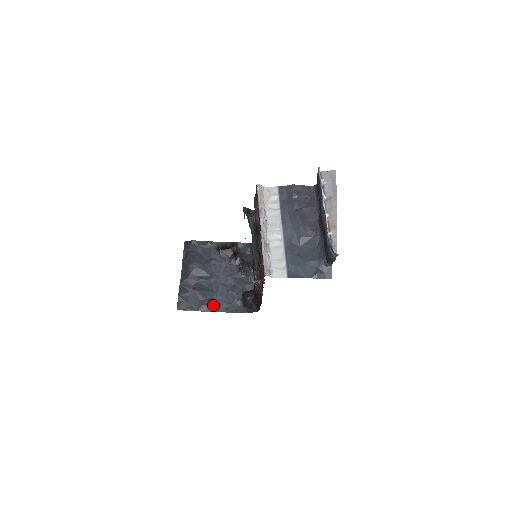
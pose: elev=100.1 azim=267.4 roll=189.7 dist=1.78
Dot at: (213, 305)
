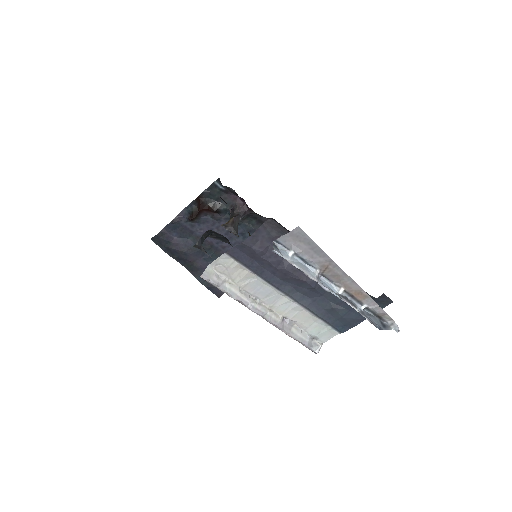
Dot at: occluded
